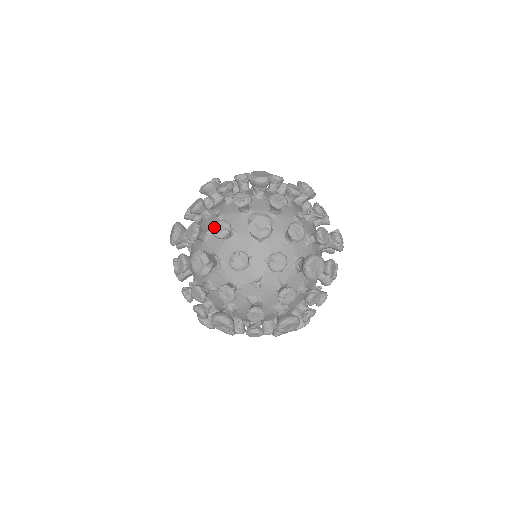
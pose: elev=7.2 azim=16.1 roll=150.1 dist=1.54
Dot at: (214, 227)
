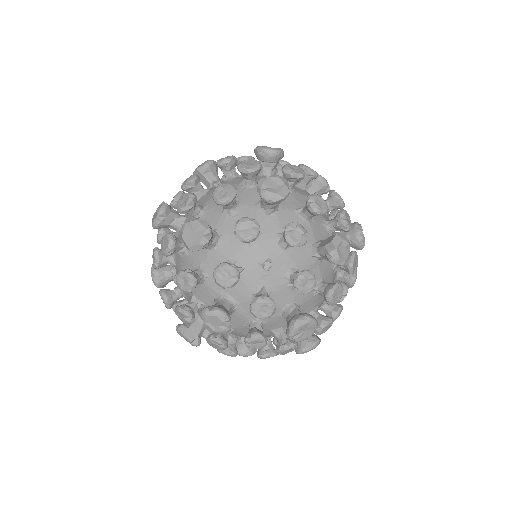
Dot at: (176, 314)
